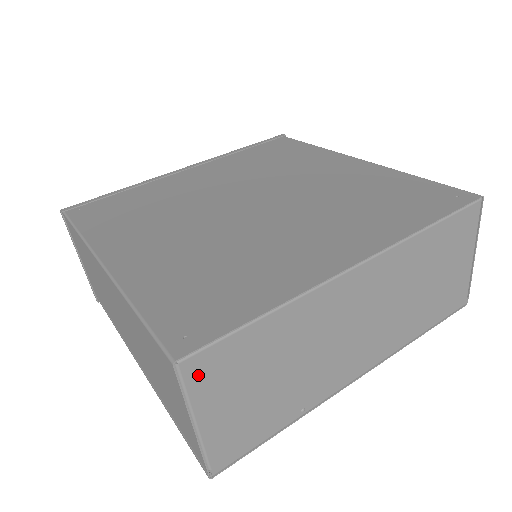
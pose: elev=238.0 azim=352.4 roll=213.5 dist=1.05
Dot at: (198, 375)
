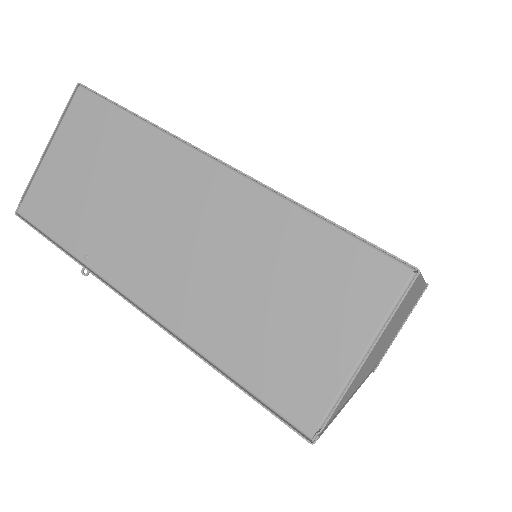
Dot at: (78, 110)
